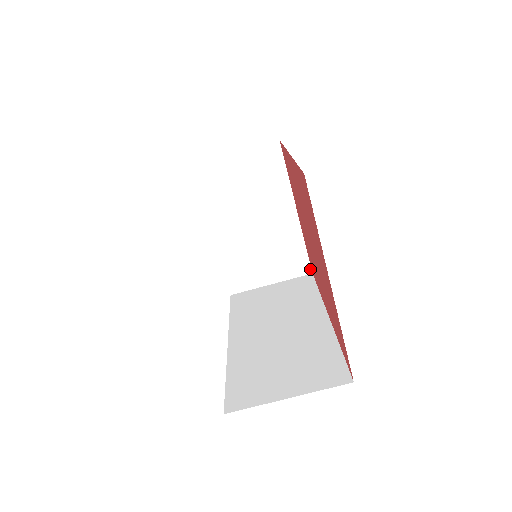
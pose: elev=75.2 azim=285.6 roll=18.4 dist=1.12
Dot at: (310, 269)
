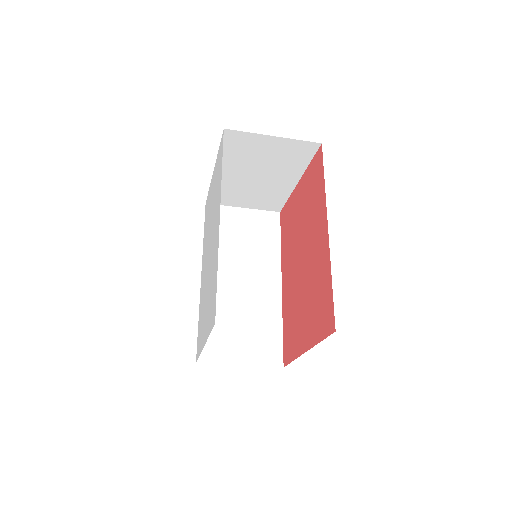
Dot at: (280, 210)
